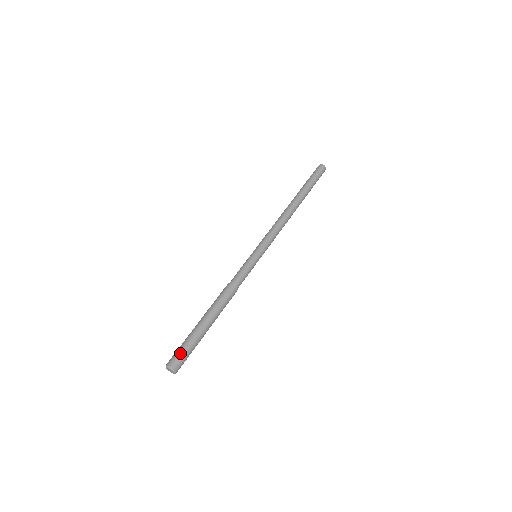
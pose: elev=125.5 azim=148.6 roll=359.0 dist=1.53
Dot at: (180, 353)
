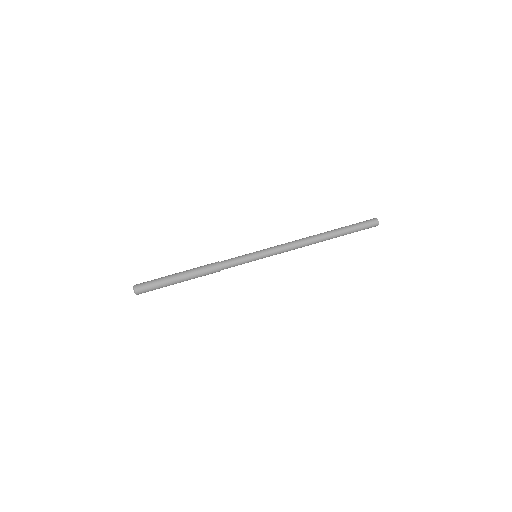
Dot at: (147, 286)
